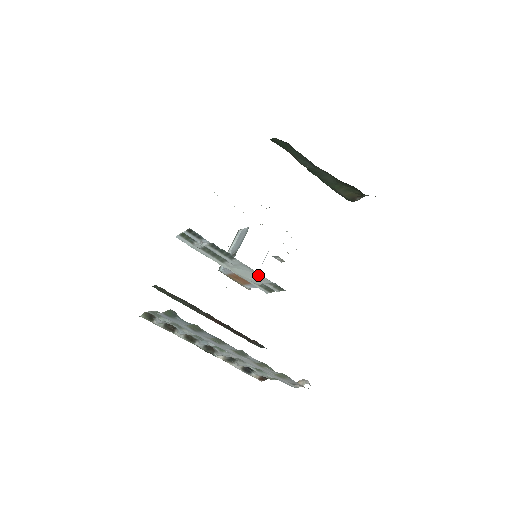
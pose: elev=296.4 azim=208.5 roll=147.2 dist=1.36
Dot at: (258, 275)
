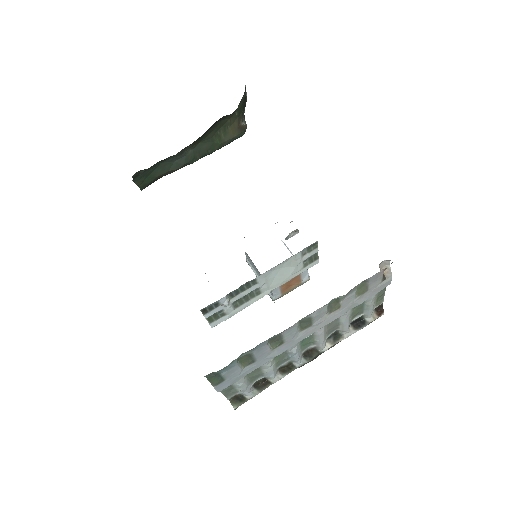
Dot at: (287, 263)
